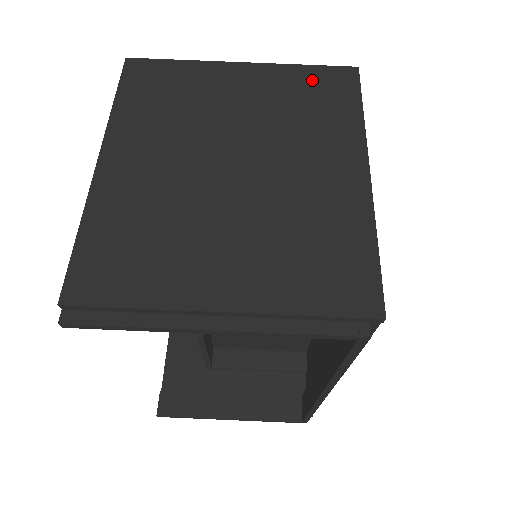
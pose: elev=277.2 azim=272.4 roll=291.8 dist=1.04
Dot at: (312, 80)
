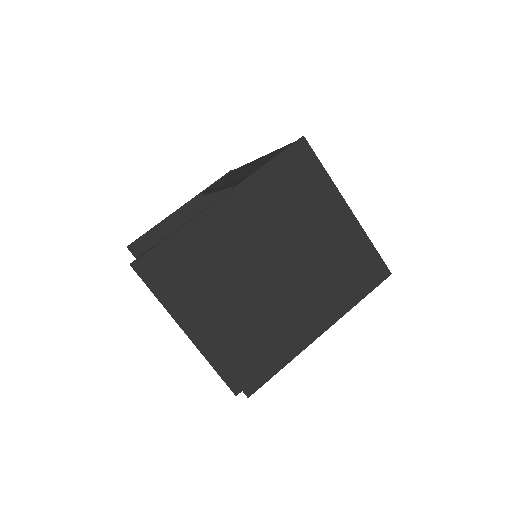
Dot at: (364, 258)
